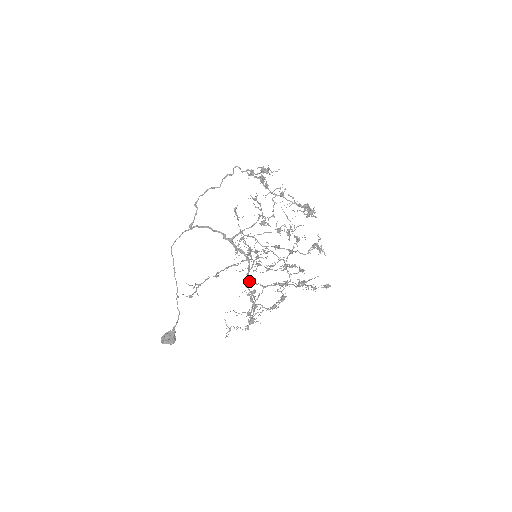
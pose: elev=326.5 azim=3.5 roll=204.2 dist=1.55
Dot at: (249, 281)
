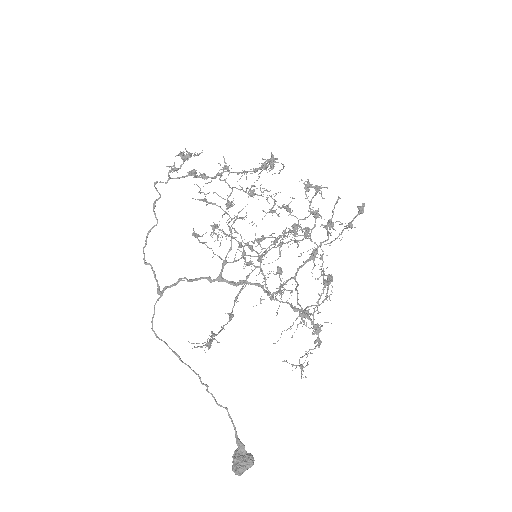
Dot at: (273, 292)
